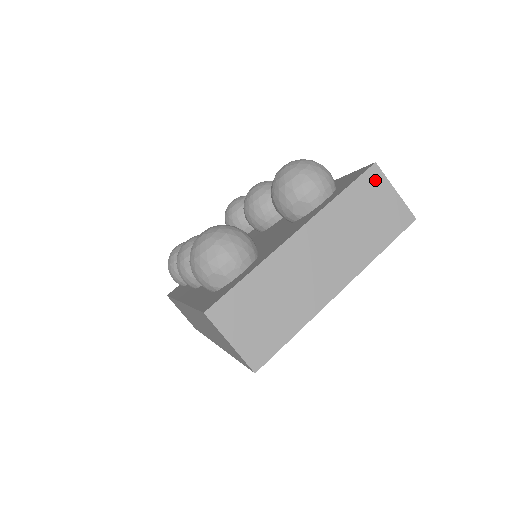
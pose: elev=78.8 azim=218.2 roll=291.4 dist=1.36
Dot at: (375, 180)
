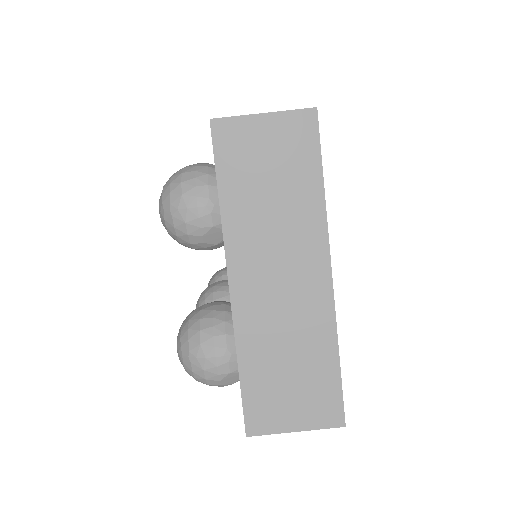
Dot at: (231, 135)
